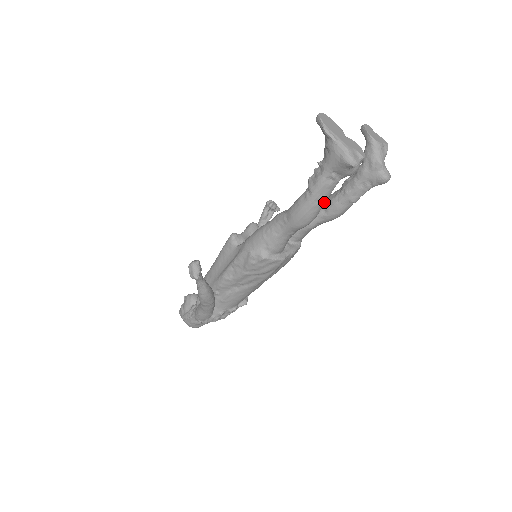
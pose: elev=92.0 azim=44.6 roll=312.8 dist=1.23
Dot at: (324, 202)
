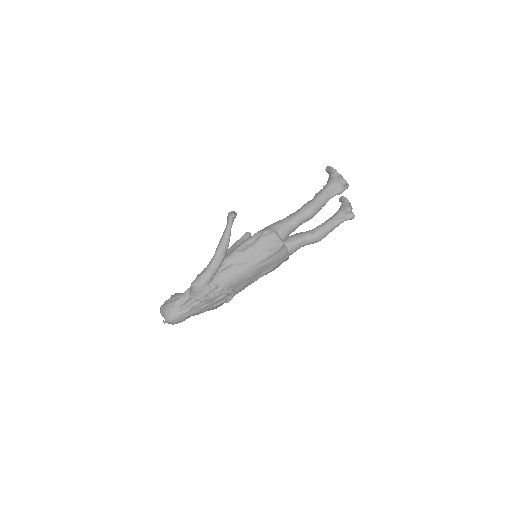
Dot at: (322, 206)
